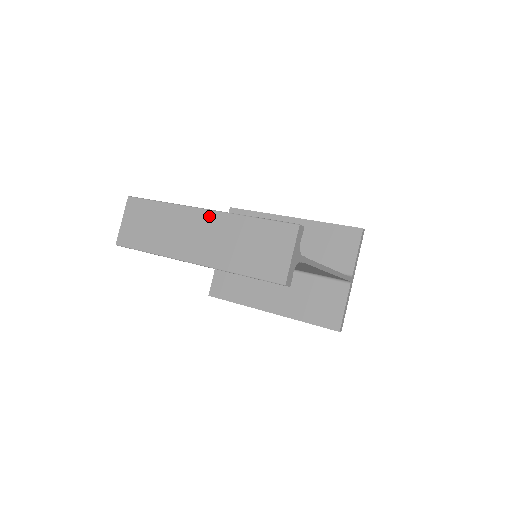
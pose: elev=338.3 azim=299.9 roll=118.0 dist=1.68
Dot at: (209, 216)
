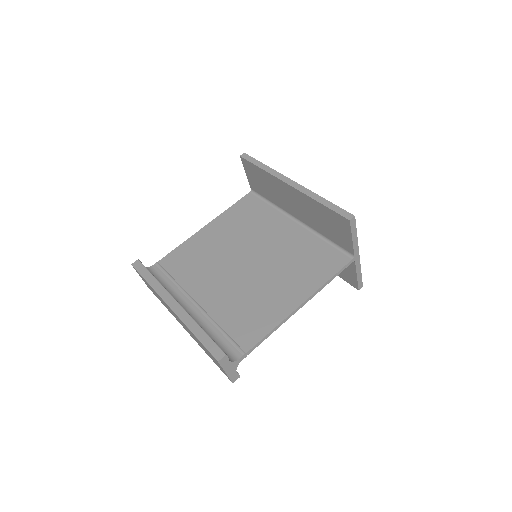
Dot at: occluded
